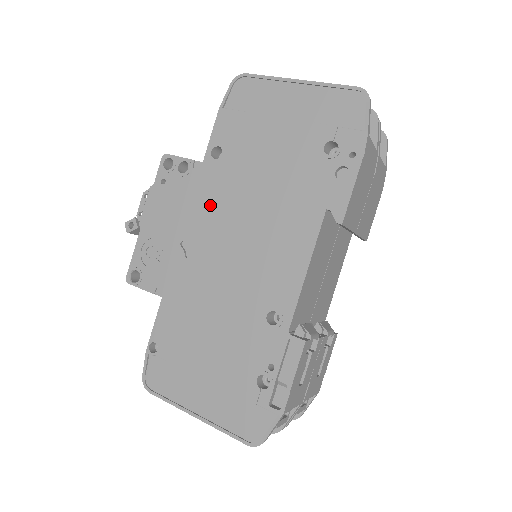
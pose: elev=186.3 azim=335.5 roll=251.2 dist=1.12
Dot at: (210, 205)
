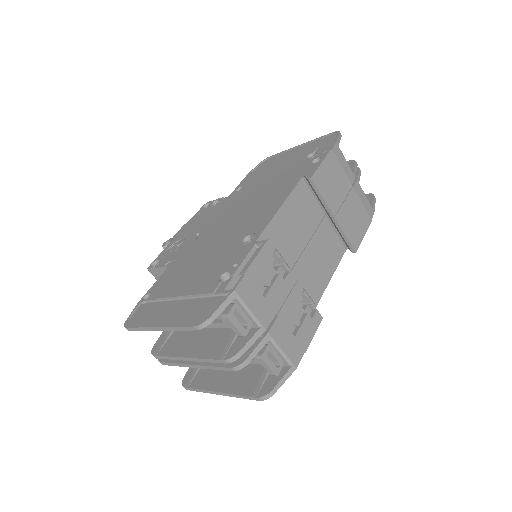
Dot at: (225, 209)
